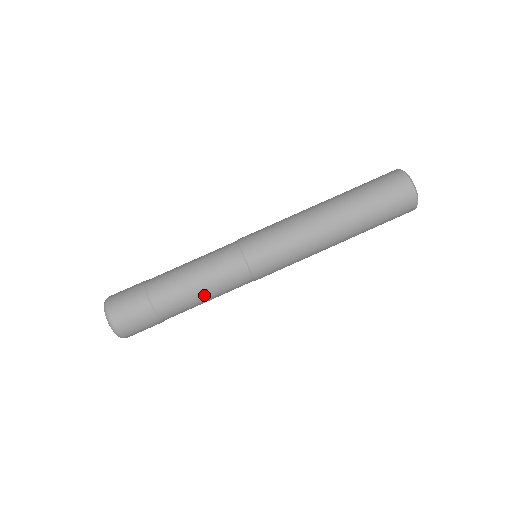
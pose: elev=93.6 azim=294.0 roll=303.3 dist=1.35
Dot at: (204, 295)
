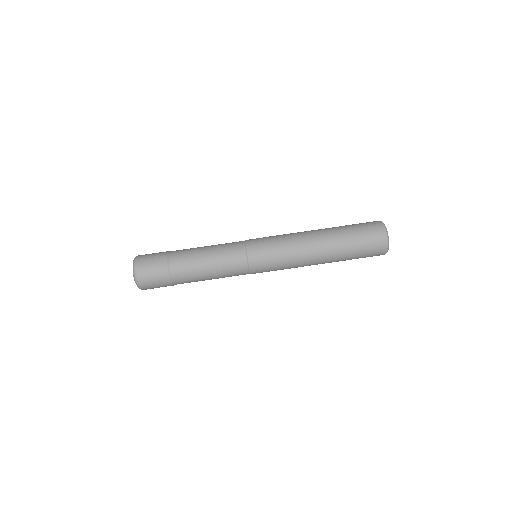
Dot at: (208, 269)
